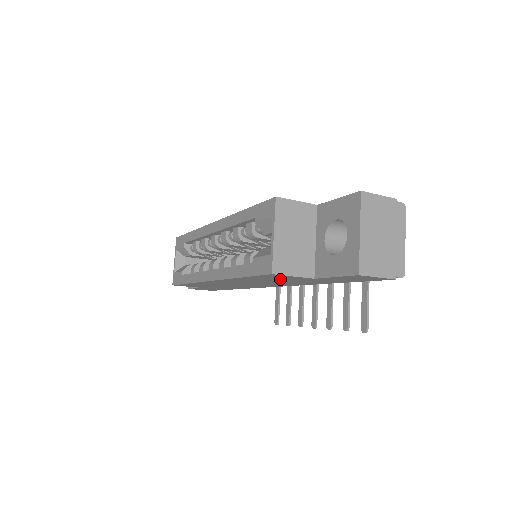
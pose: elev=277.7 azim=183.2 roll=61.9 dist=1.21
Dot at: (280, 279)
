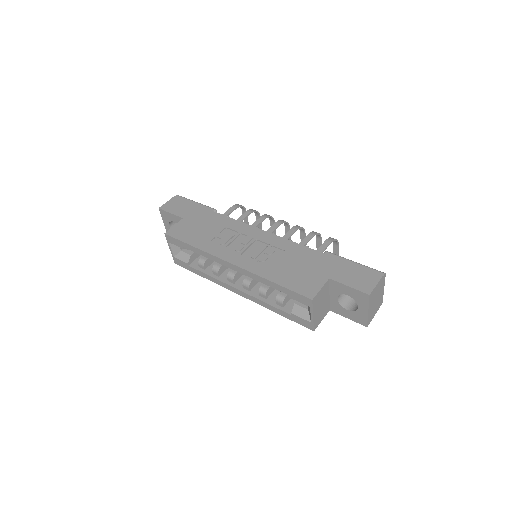
Dot at: occluded
